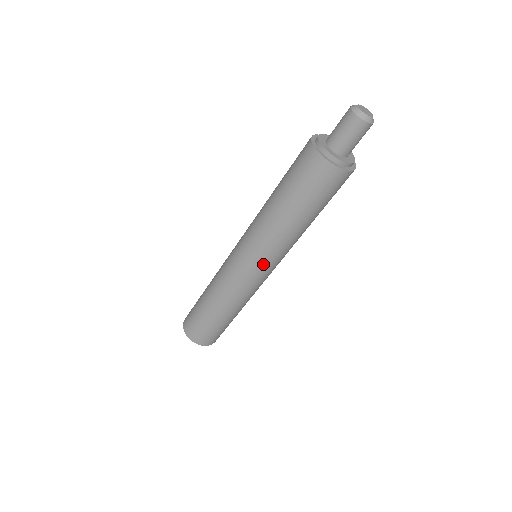
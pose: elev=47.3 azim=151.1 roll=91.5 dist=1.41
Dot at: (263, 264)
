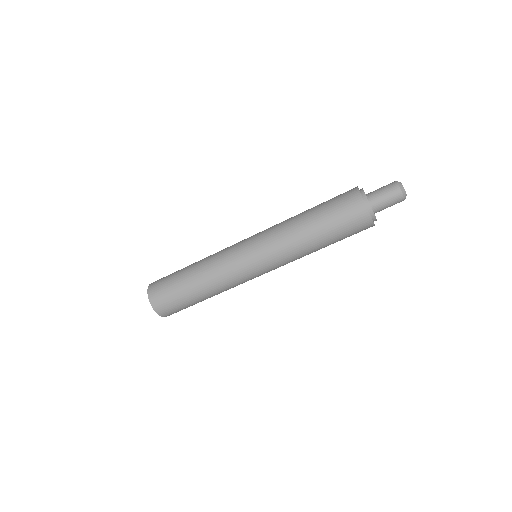
Dot at: (261, 254)
